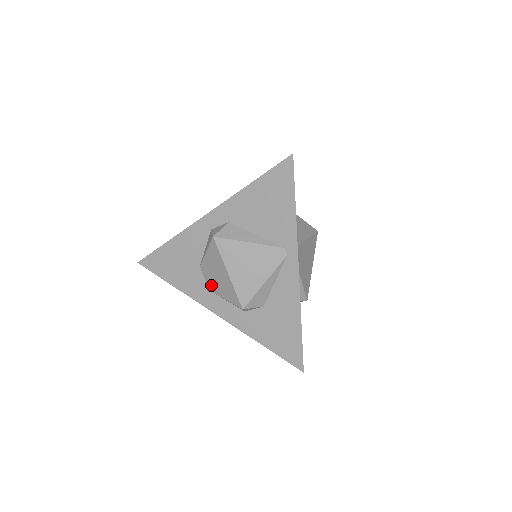
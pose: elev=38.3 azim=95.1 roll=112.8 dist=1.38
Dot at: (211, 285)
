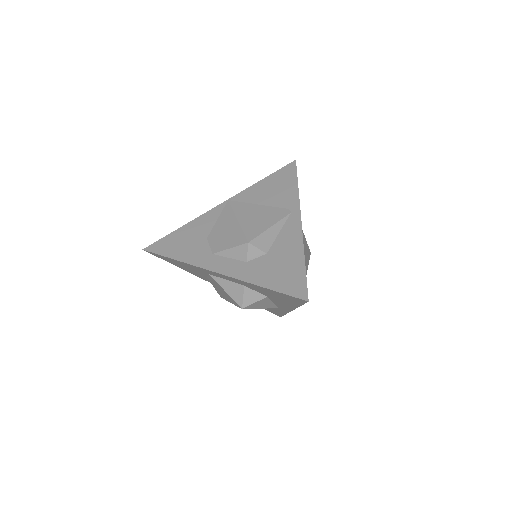
Dot at: (216, 247)
